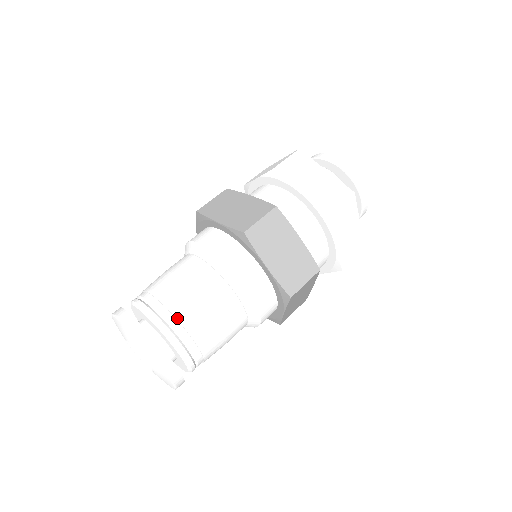
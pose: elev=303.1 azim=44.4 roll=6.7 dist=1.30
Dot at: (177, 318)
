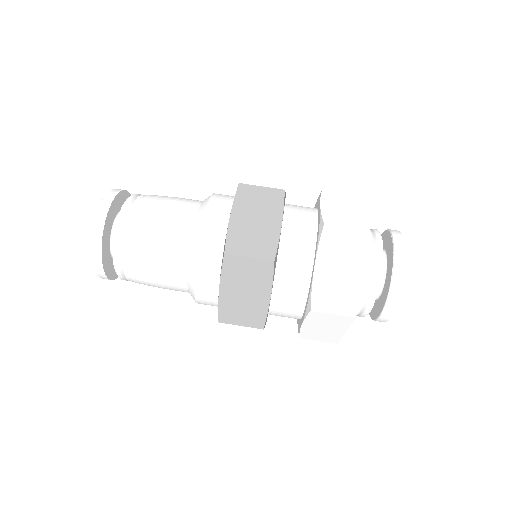
Dot at: (130, 250)
